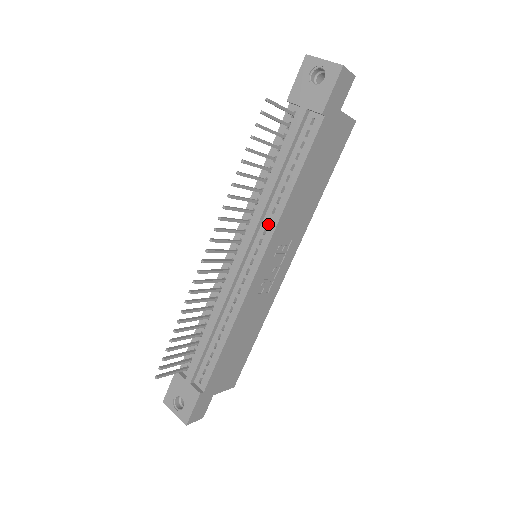
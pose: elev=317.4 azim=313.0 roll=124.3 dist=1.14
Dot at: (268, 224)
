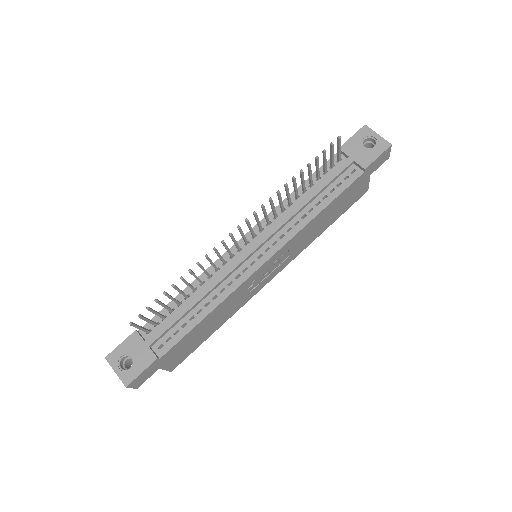
Dot at: (287, 231)
